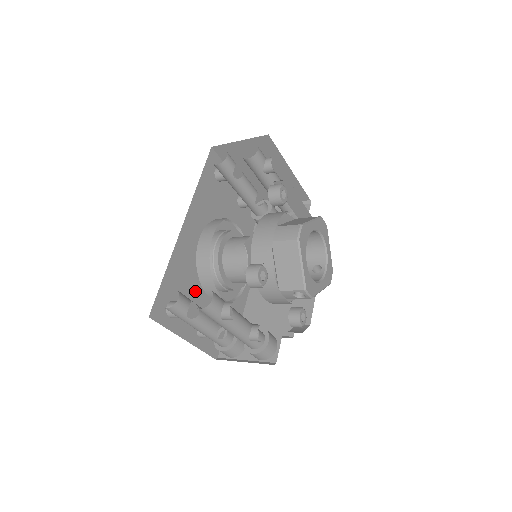
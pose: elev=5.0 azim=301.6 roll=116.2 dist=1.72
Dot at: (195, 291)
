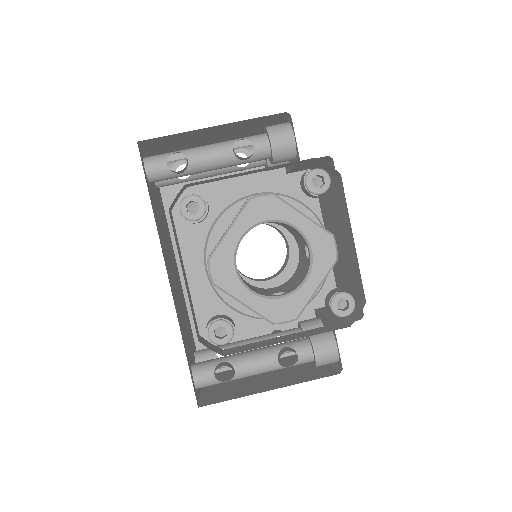
Dot at: occluded
